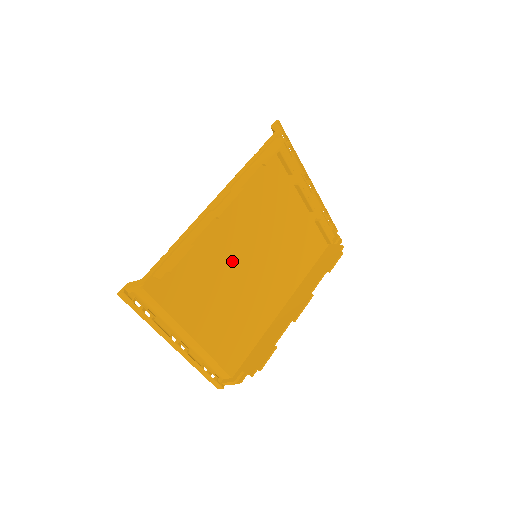
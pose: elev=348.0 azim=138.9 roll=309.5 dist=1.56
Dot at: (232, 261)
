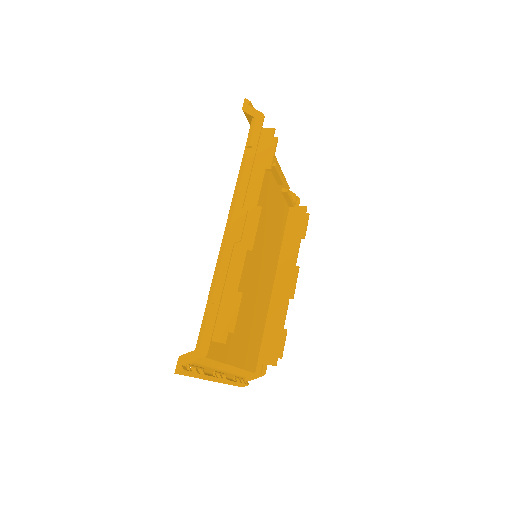
Dot at: (244, 274)
